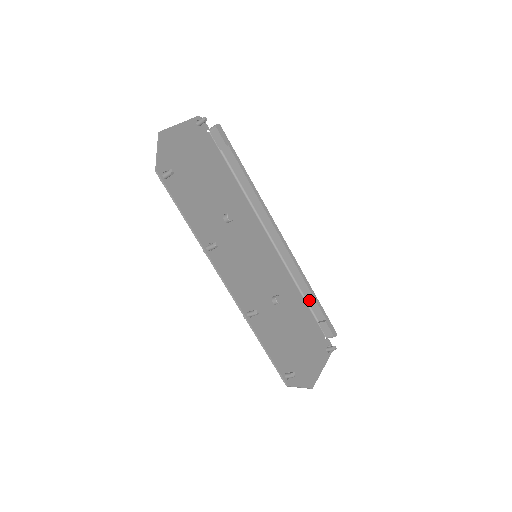
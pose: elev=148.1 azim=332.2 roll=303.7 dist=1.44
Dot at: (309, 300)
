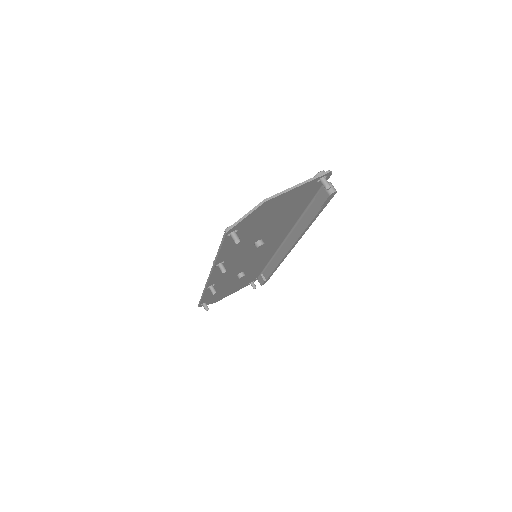
Dot at: (269, 268)
